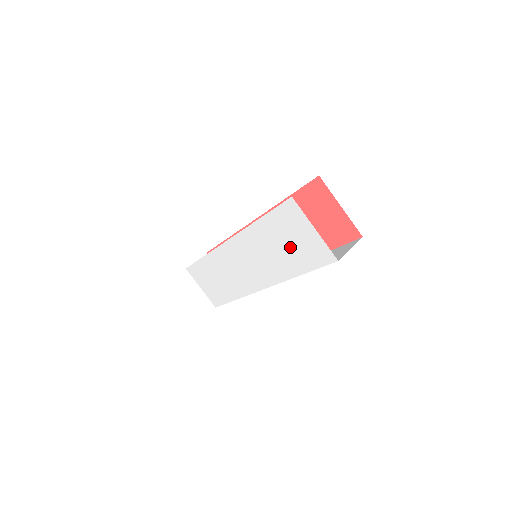
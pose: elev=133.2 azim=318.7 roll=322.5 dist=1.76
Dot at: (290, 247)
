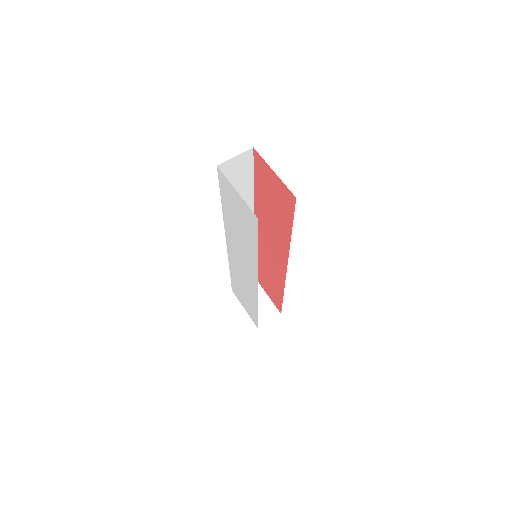
Dot at: (241, 223)
